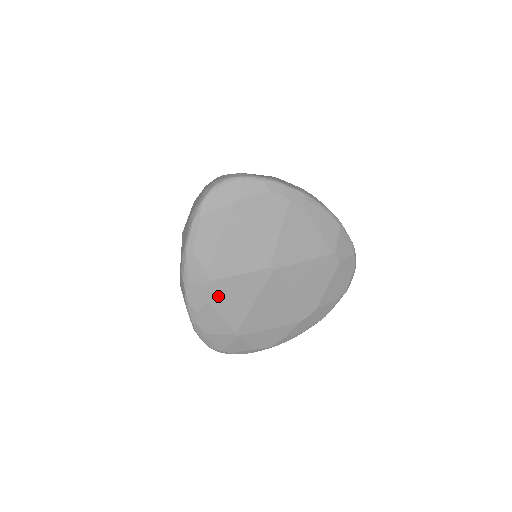
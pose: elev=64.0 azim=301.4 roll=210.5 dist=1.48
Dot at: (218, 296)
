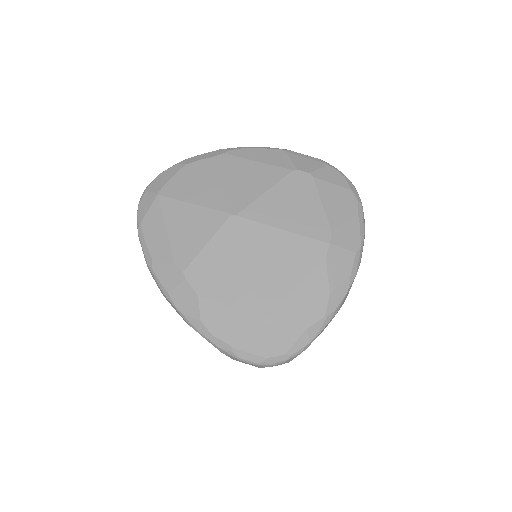
Dot at: (204, 282)
